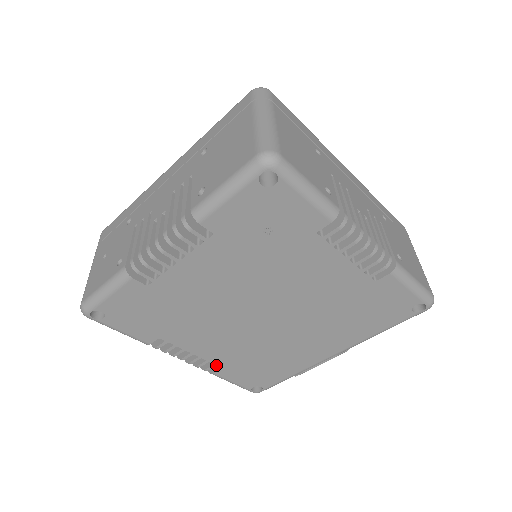
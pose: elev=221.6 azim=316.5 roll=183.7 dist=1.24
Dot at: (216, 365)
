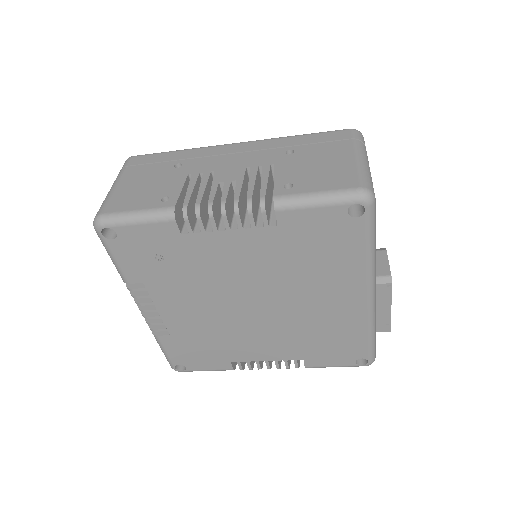
Dot at: (296, 360)
